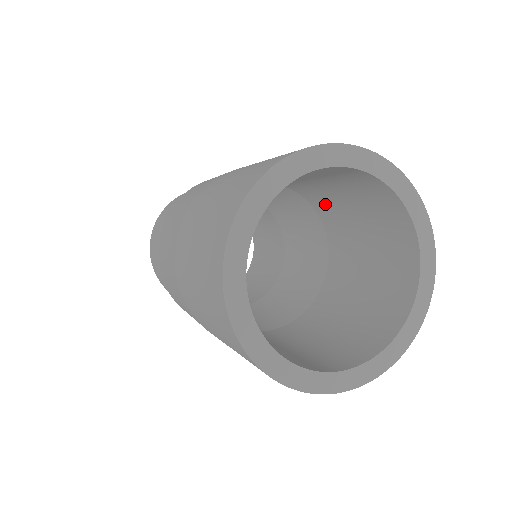
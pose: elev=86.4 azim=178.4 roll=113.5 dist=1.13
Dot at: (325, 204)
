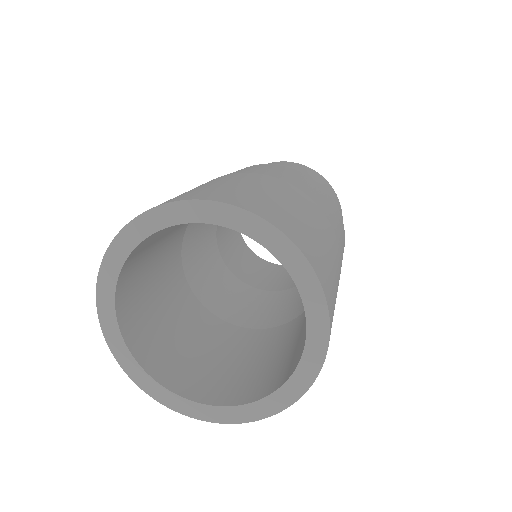
Dot at: occluded
